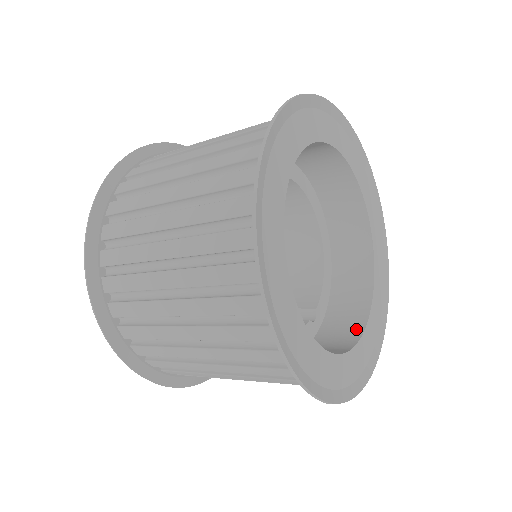
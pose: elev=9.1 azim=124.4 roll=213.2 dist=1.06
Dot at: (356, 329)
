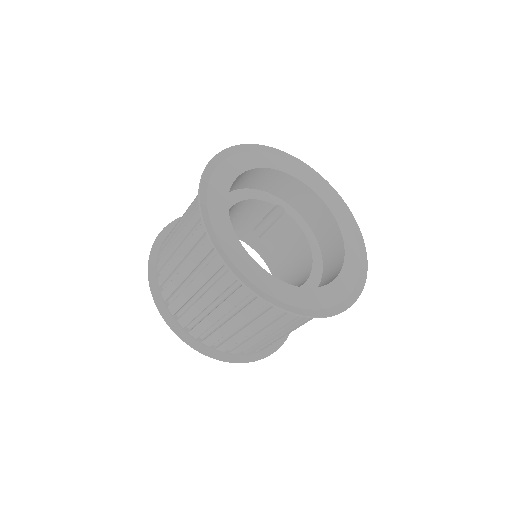
Dot at: occluded
